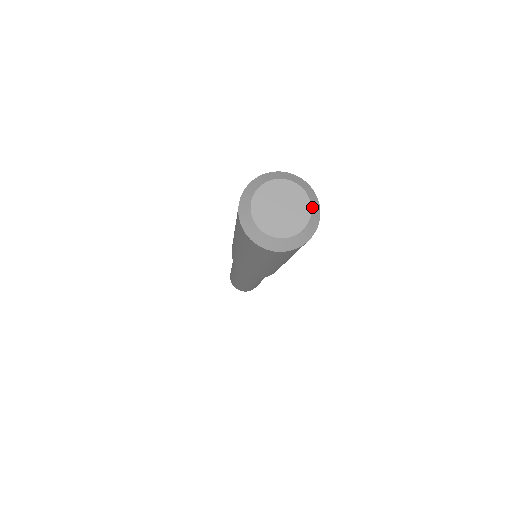
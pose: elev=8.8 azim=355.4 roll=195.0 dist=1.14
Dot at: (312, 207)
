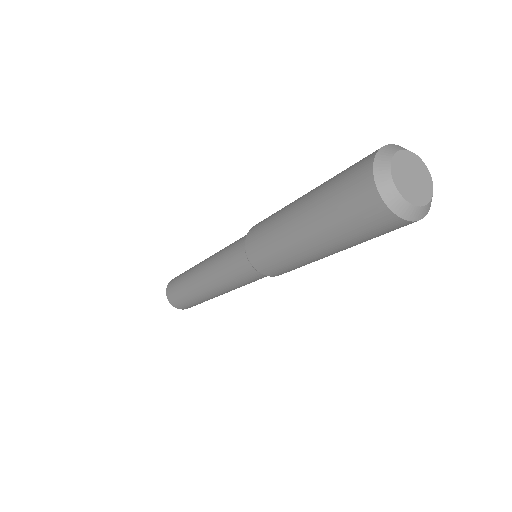
Dot at: (426, 167)
